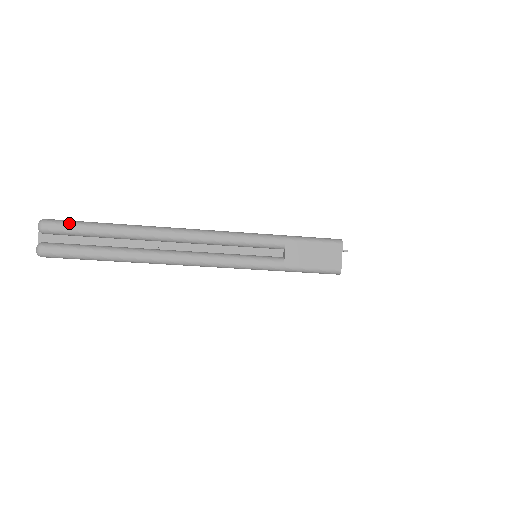
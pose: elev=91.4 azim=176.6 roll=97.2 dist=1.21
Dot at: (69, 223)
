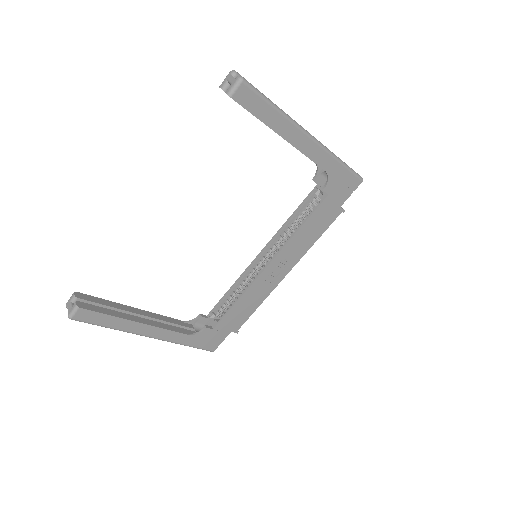
Dot at: occluded
